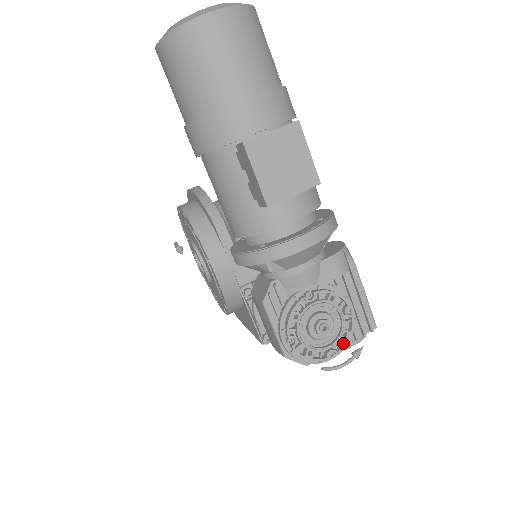
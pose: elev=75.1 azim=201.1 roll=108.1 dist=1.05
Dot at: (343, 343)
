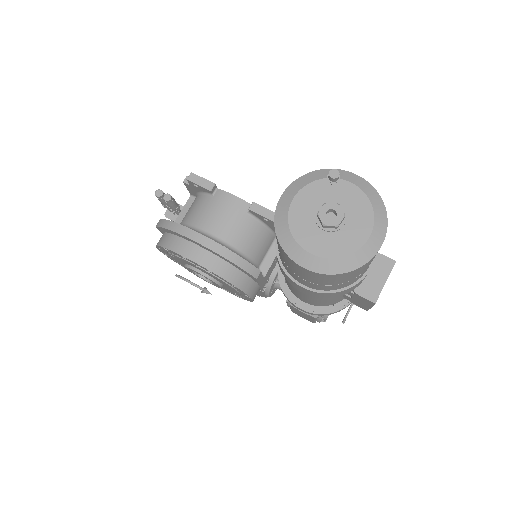
Dot at: occluded
